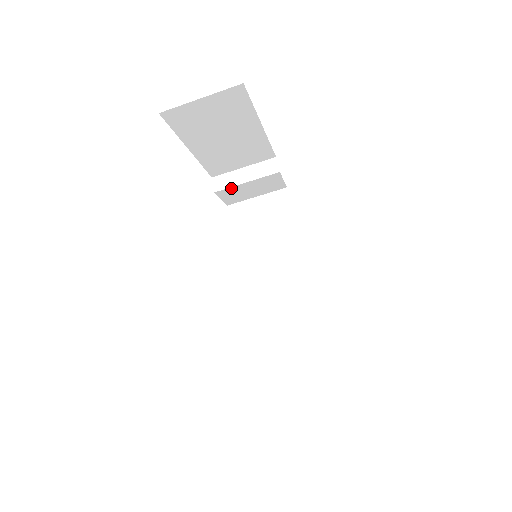
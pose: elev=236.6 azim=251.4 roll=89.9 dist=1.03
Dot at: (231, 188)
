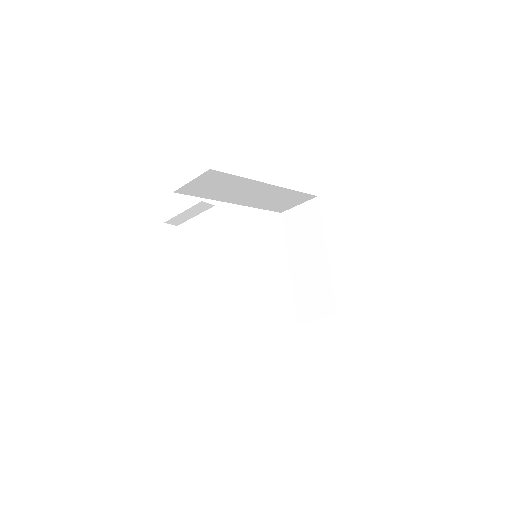
Dot at: (185, 219)
